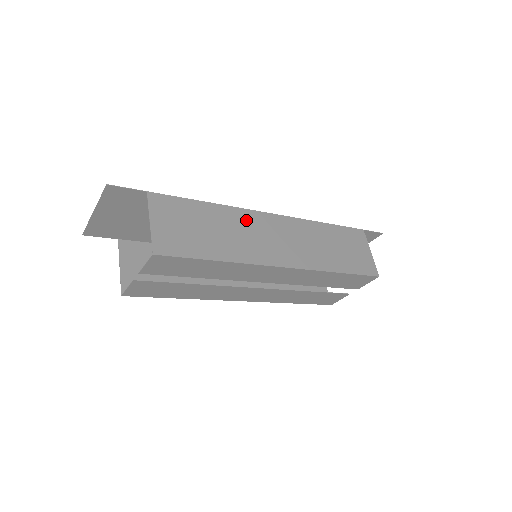
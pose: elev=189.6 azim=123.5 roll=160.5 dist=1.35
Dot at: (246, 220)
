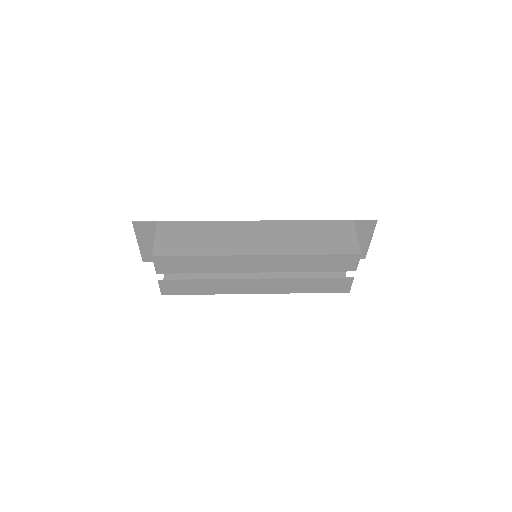
Dot at: (230, 228)
